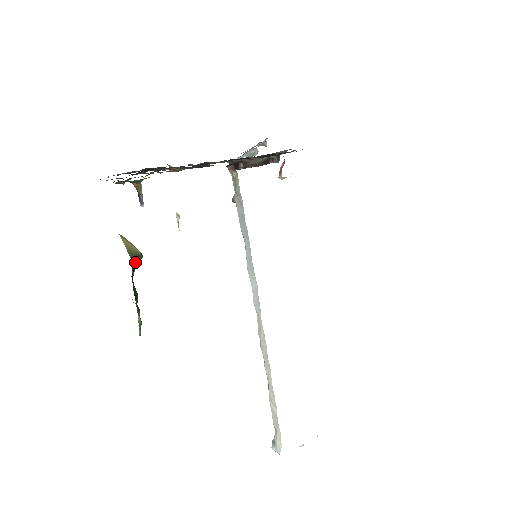
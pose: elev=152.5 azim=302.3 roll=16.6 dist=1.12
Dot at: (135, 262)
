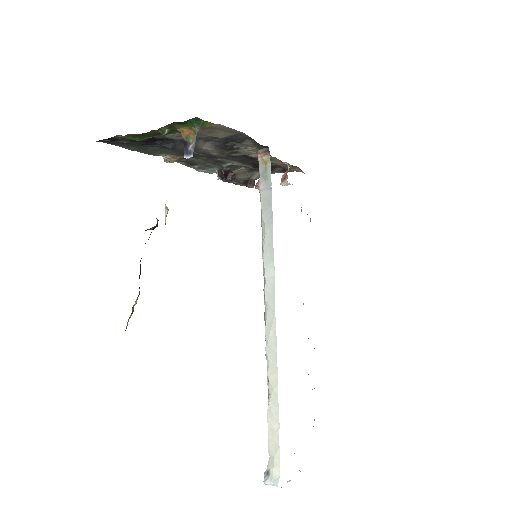
Dot at: (156, 225)
